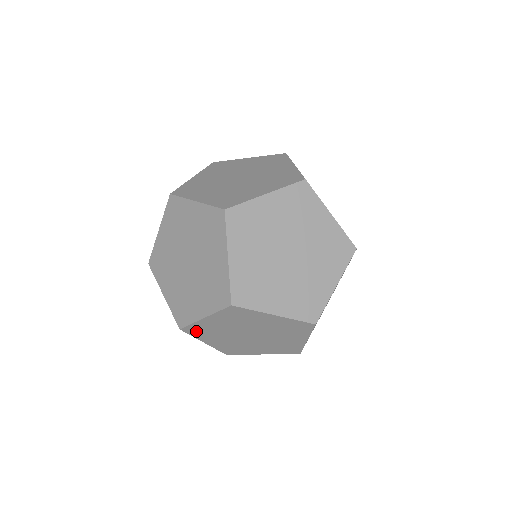
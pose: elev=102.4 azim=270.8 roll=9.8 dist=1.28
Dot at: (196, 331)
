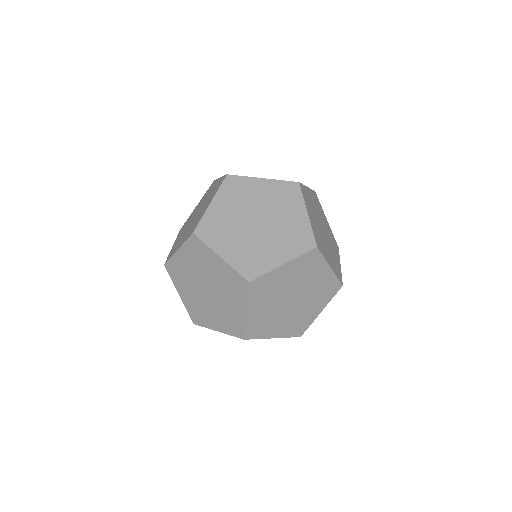
Dot at: (174, 271)
